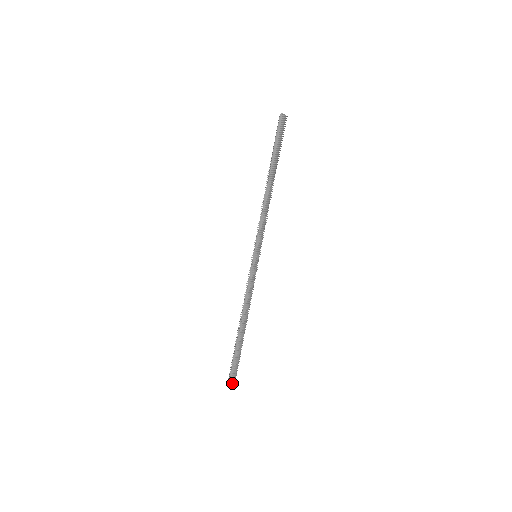
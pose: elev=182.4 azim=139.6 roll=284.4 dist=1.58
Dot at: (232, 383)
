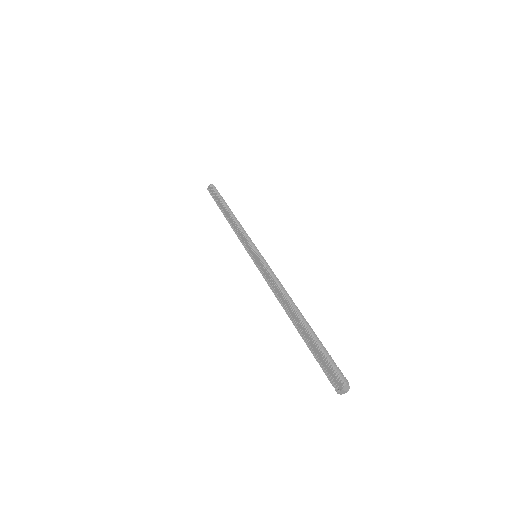
Dot at: (340, 377)
